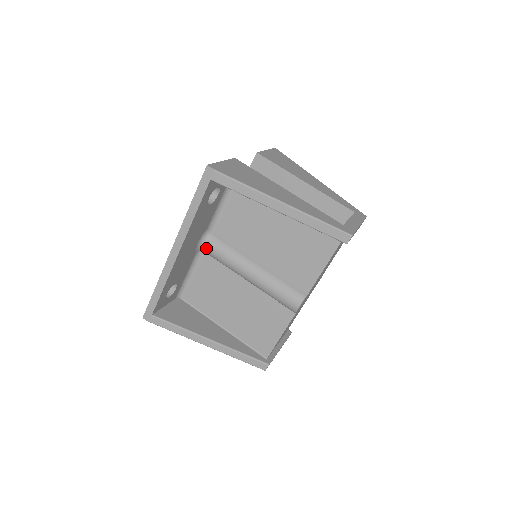
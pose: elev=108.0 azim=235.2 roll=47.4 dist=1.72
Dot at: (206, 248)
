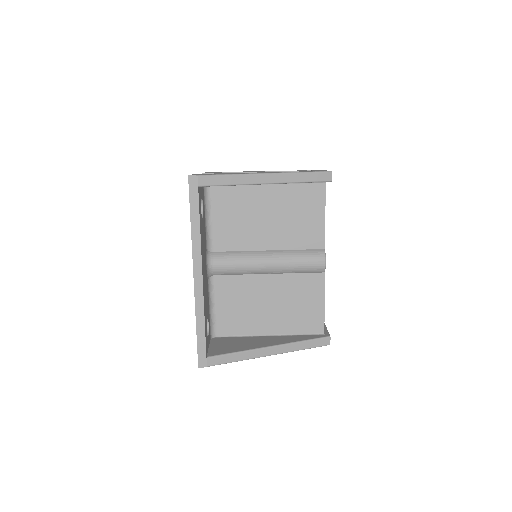
Dot at: (215, 268)
